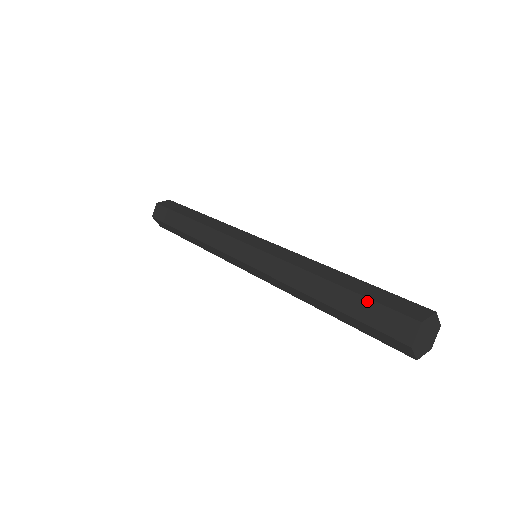
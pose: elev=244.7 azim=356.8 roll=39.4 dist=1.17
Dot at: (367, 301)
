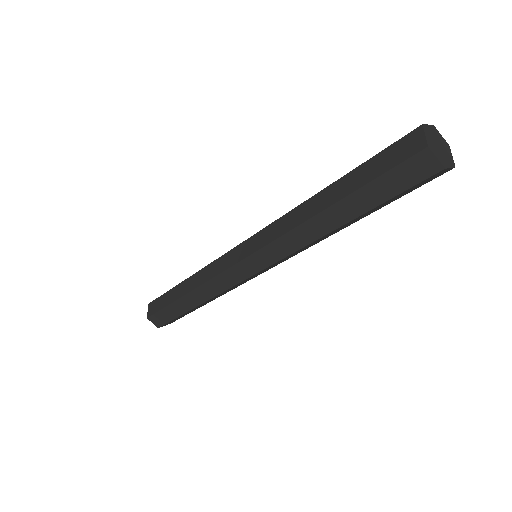
Dot at: (372, 184)
